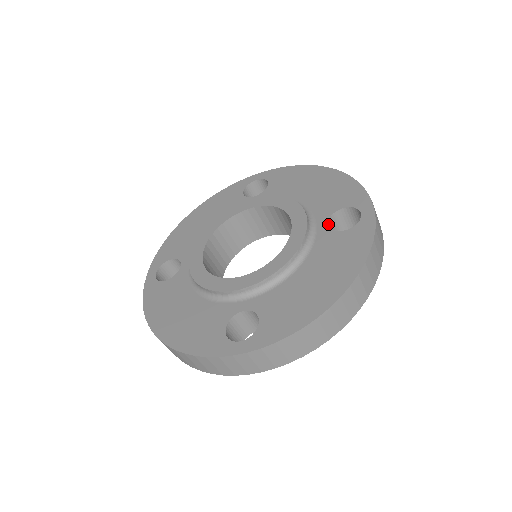
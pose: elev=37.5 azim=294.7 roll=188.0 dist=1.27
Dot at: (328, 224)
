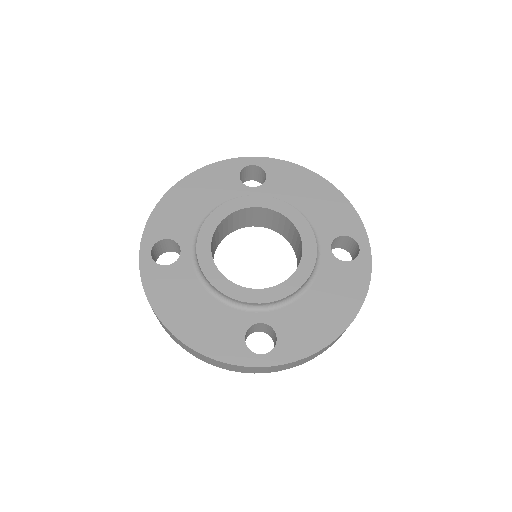
Dot at: occluded
